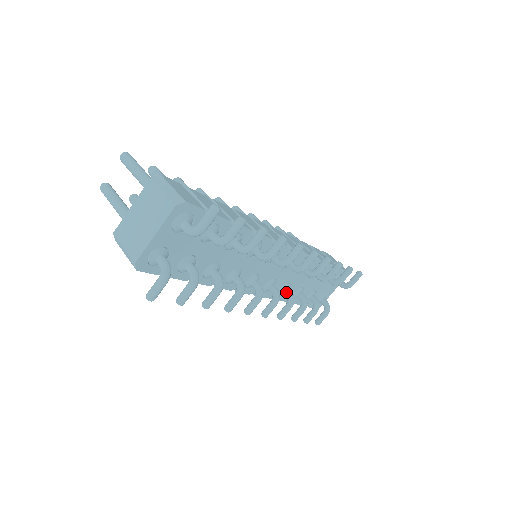
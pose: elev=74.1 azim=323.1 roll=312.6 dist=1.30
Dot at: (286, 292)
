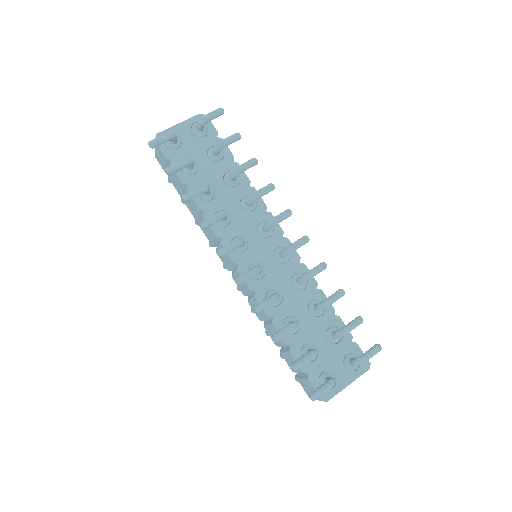
Dot at: (273, 293)
